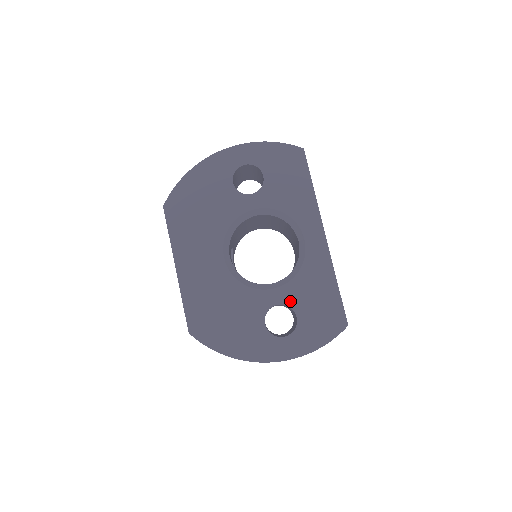
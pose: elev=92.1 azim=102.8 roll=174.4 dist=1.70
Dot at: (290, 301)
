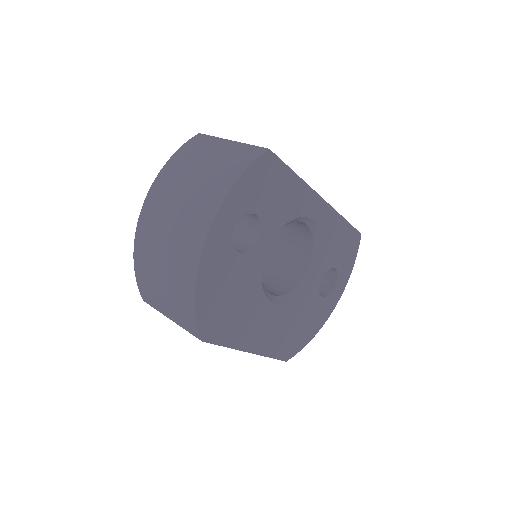
Dot at: (327, 266)
